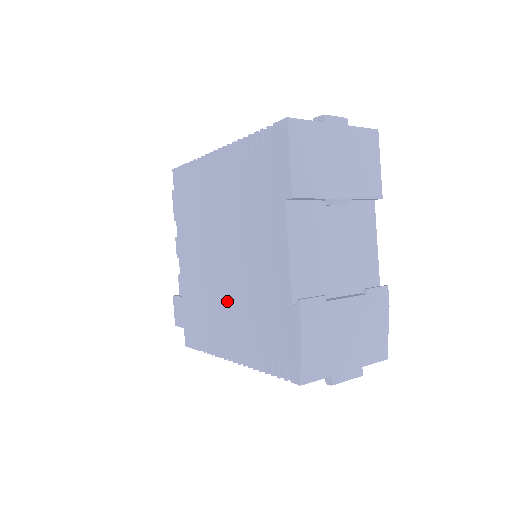
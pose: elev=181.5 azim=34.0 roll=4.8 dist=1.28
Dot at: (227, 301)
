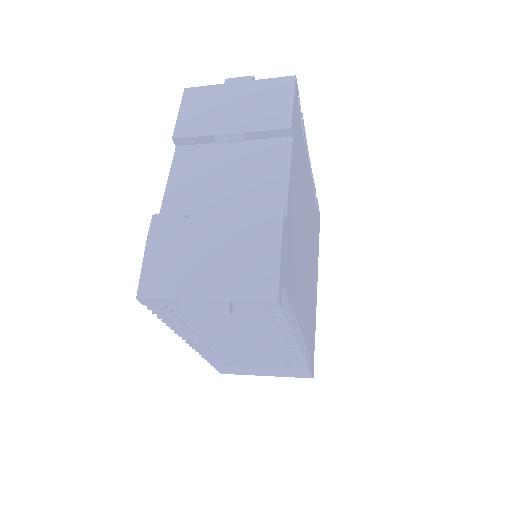
Dot at: occluded
